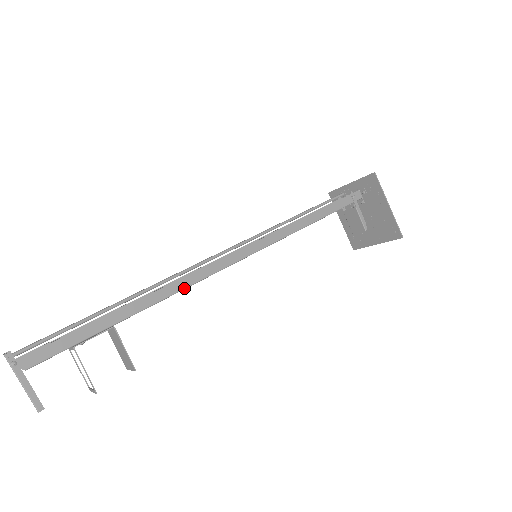
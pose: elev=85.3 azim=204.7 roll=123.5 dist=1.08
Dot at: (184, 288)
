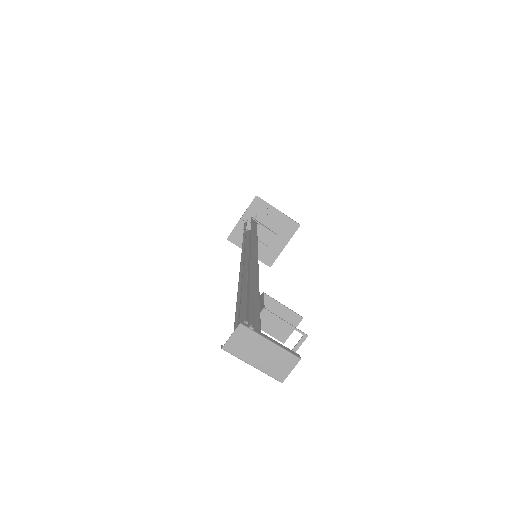
Dot at: (258, 270)
